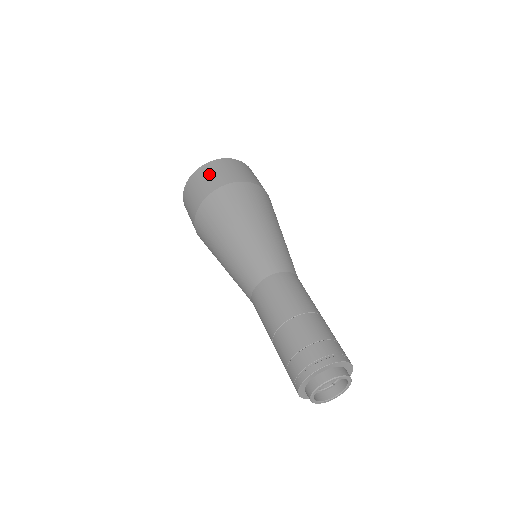
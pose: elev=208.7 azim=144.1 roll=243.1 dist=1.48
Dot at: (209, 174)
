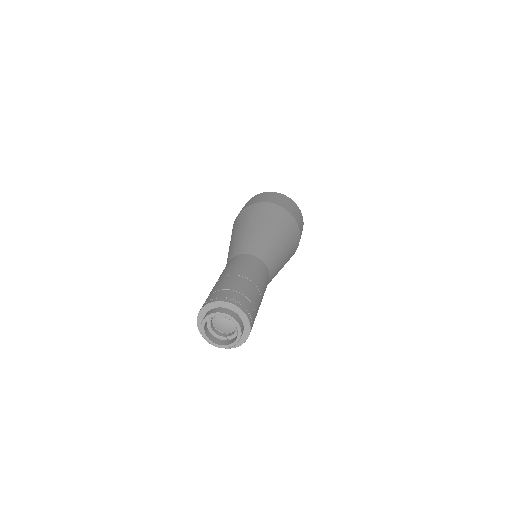
Dot at: (272, 196)
